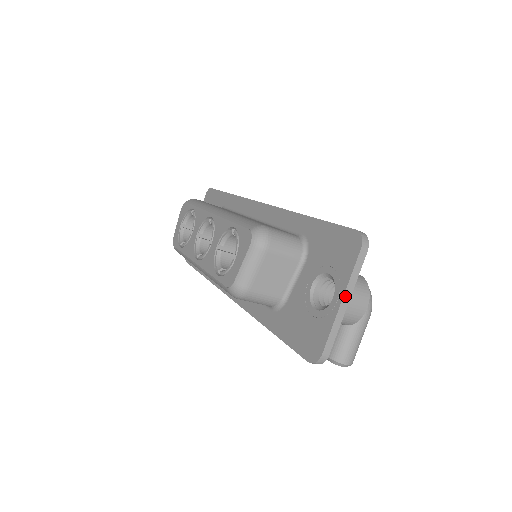
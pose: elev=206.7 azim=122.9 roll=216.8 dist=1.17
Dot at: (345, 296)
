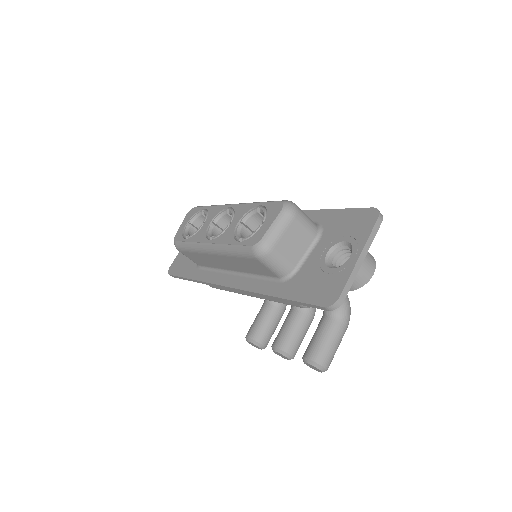
Dot at: (363, 252)
